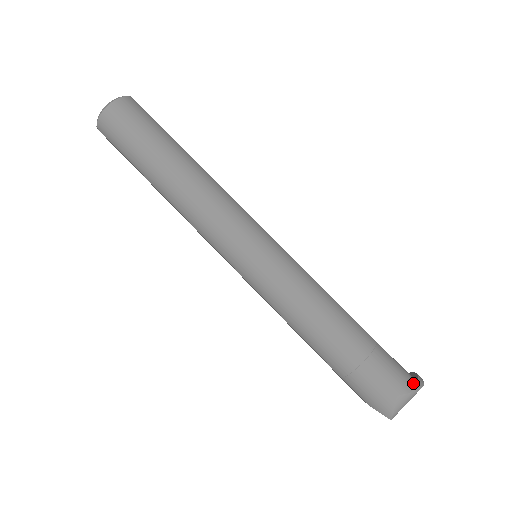
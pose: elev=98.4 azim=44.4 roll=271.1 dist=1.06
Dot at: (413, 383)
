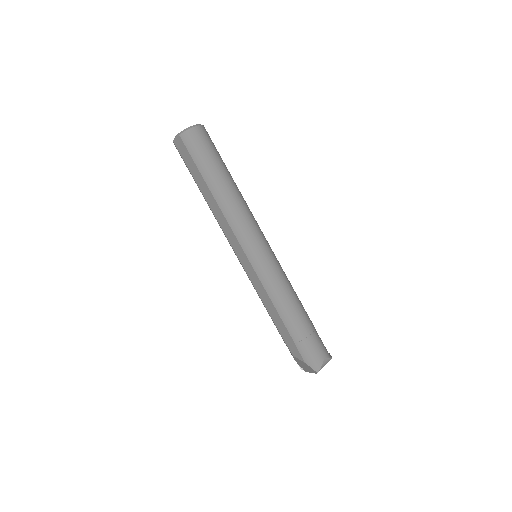
Dot at: (329, 354)
